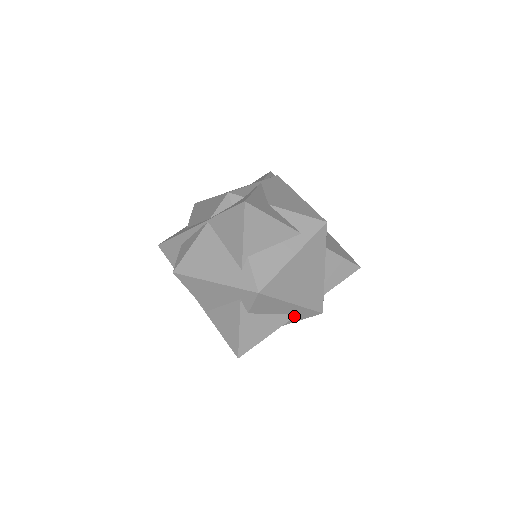
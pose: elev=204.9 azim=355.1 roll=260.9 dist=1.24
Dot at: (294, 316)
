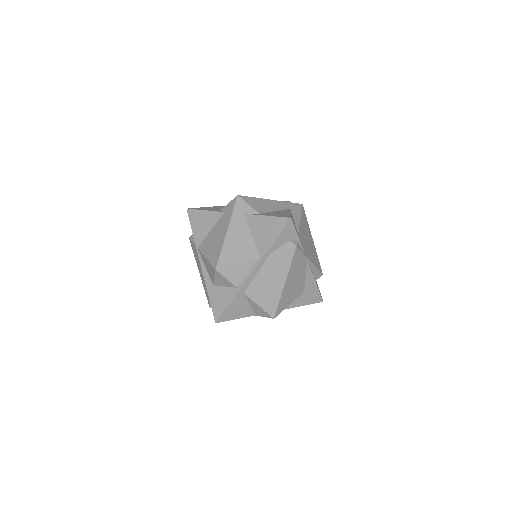
Dot at: (290, 209)
